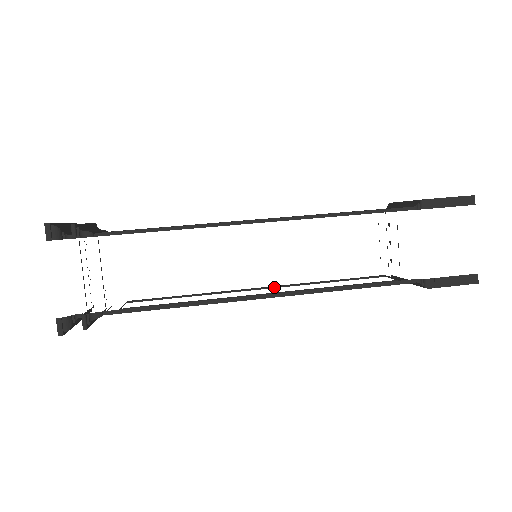
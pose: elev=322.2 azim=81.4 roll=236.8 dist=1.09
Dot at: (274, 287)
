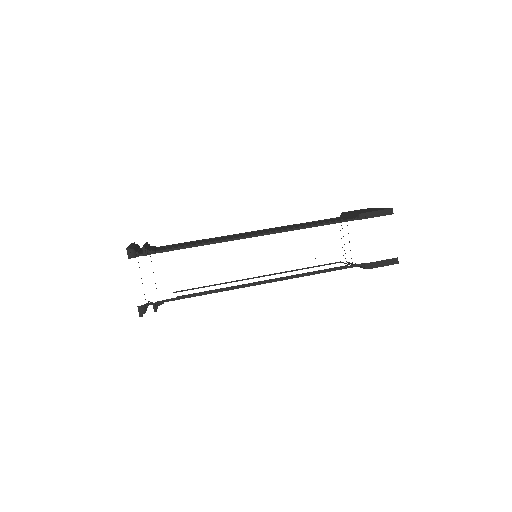
Dot at: (269, 275)
